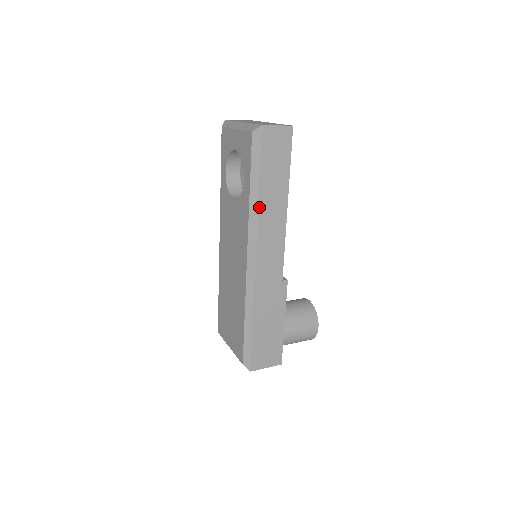
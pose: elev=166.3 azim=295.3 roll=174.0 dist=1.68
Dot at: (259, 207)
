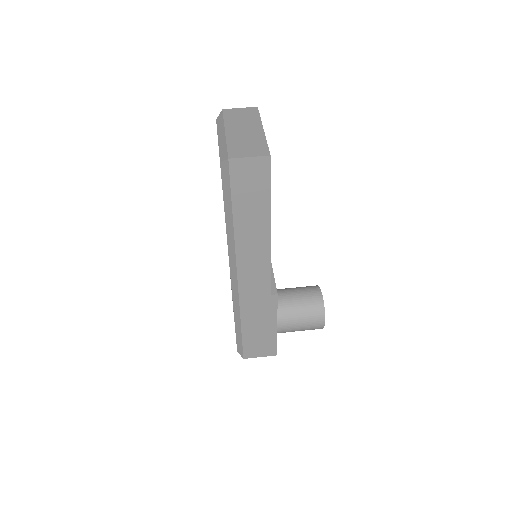
Dot at: (235, 235)
